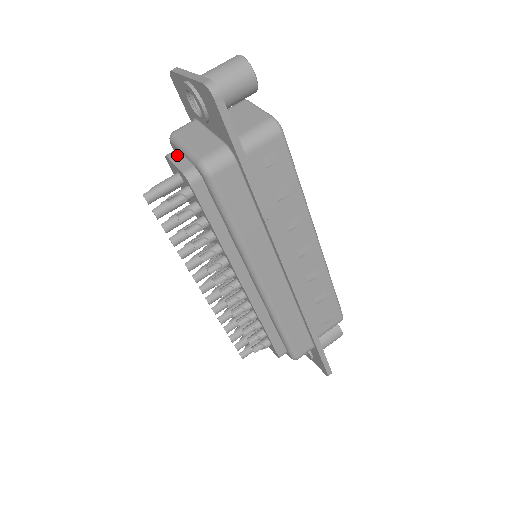
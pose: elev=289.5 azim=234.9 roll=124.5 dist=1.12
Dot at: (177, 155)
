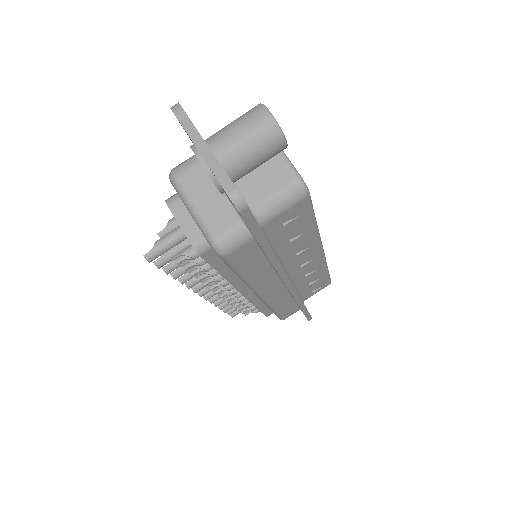
Dot at: (181, 209)
